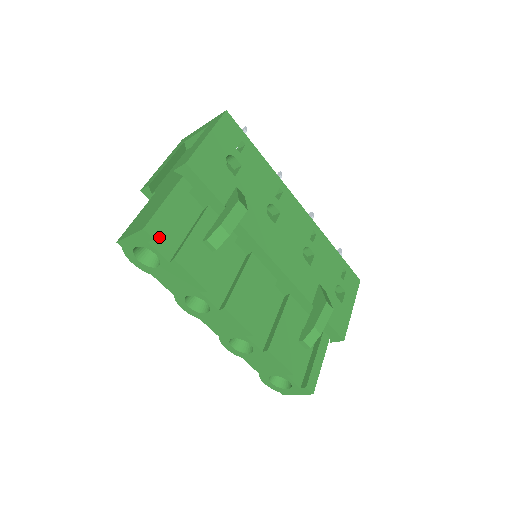
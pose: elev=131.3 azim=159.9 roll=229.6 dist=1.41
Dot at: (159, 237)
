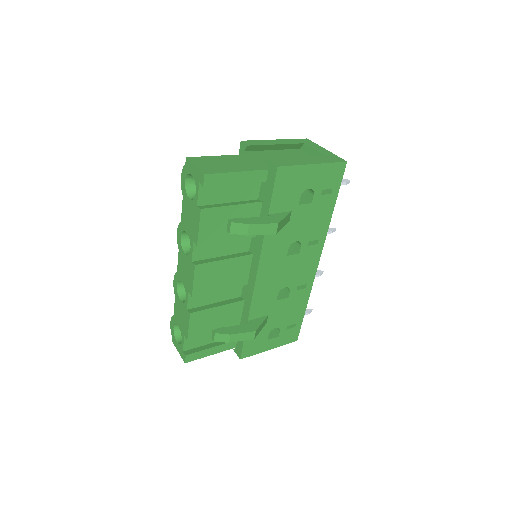
Dot at: (210, 187)
